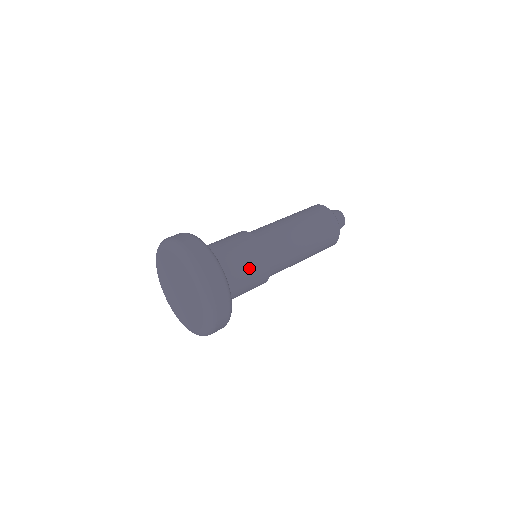
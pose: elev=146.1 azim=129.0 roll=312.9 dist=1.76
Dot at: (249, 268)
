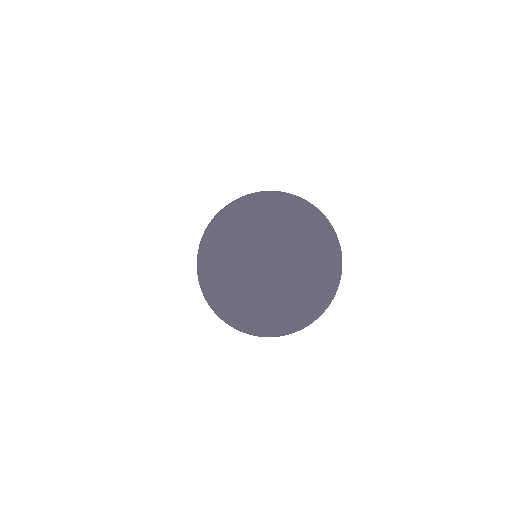
Dot at: occluded
